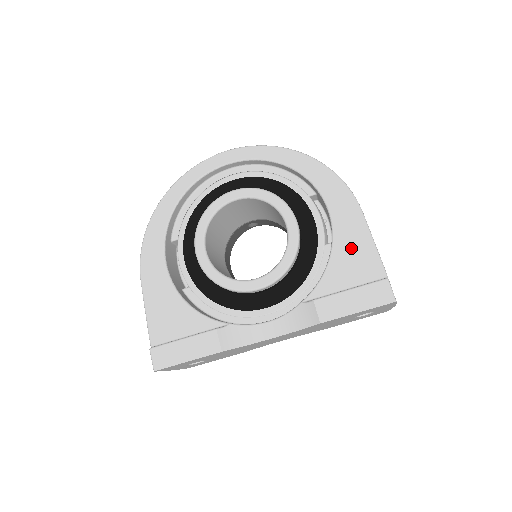
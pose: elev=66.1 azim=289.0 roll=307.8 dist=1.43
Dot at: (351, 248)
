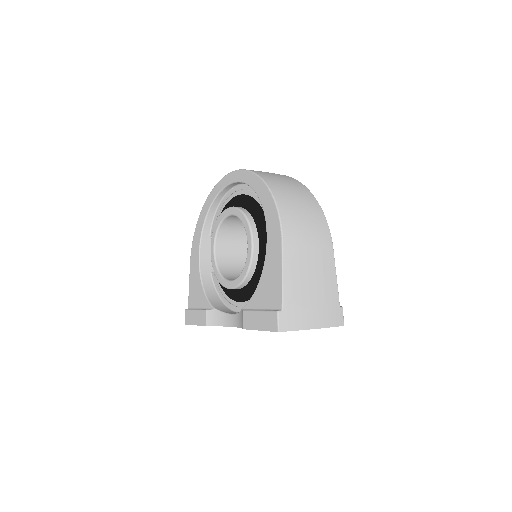
Dot at: (270, 276)
